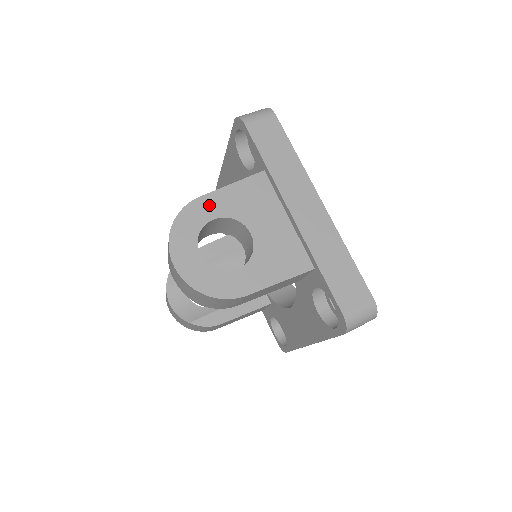
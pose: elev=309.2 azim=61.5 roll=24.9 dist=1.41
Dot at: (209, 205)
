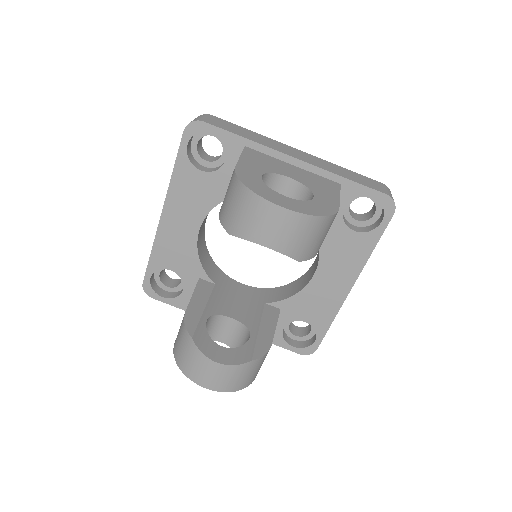
Dot at: (247, 170)
